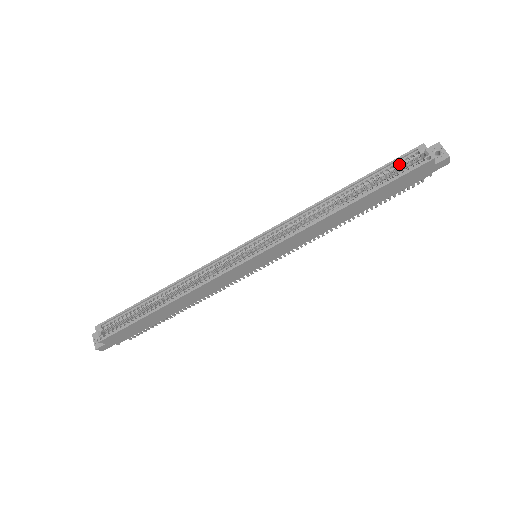
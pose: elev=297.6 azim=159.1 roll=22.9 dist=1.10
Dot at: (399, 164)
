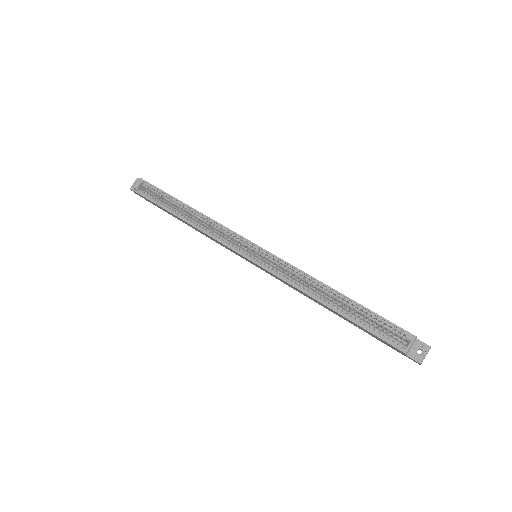
Dot at: (386, 326)
